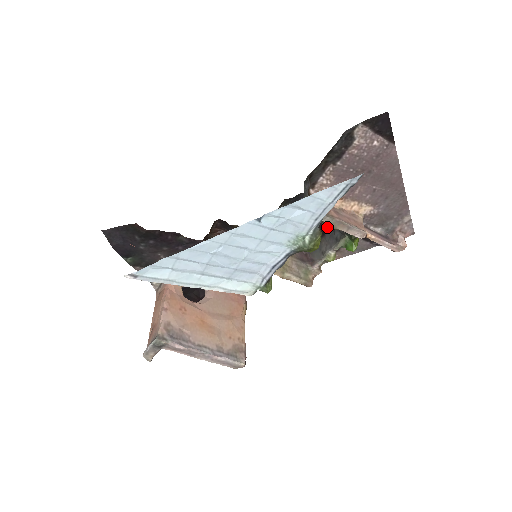
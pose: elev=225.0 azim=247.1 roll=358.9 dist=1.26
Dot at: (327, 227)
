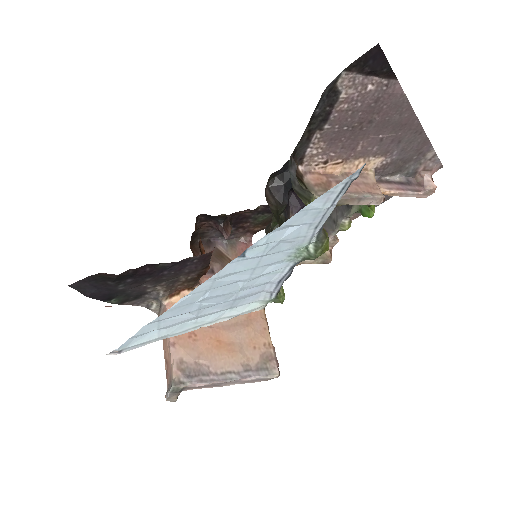
Dot at: occluded
